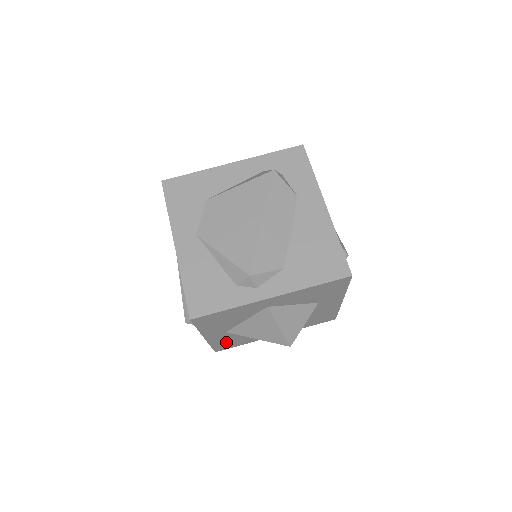
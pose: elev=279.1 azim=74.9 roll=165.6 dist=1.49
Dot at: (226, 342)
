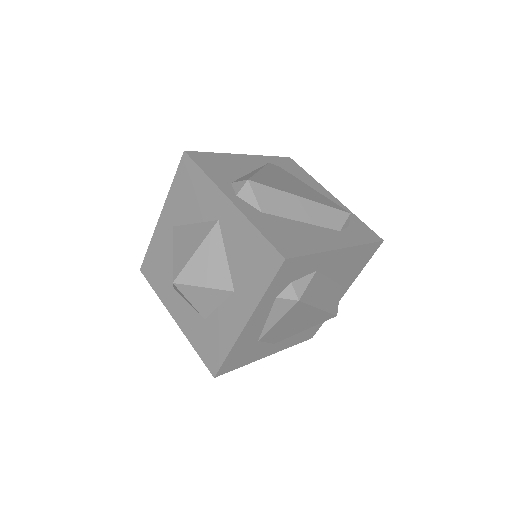
Dot at: occluded
